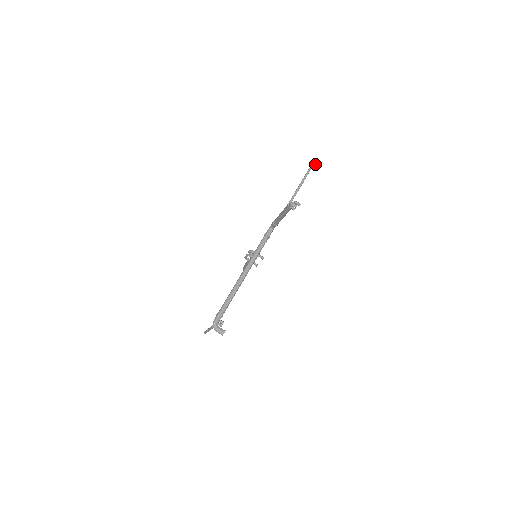
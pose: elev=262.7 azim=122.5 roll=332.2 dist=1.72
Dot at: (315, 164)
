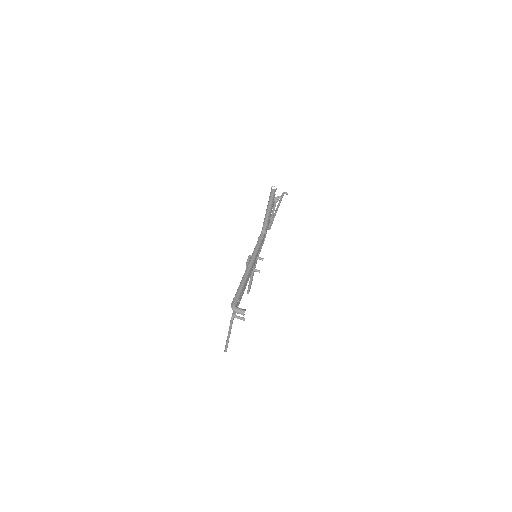
Dot at: (285, 193)
